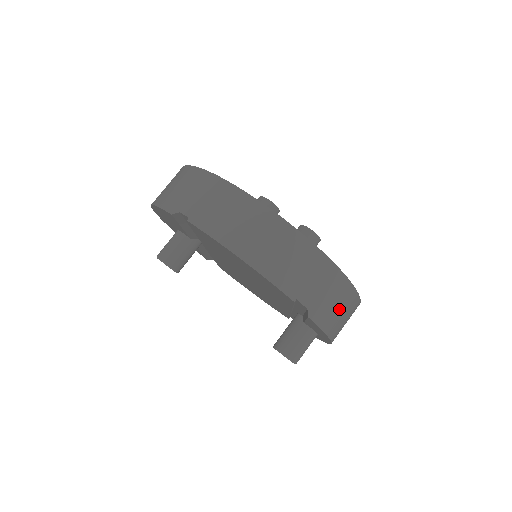
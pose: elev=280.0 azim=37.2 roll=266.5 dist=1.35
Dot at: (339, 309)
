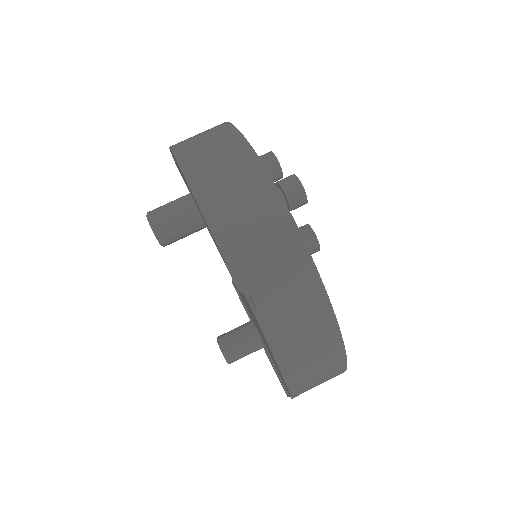
Dot at: occluded
